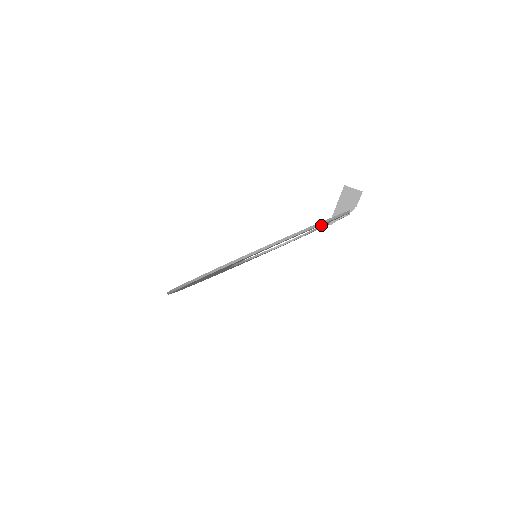
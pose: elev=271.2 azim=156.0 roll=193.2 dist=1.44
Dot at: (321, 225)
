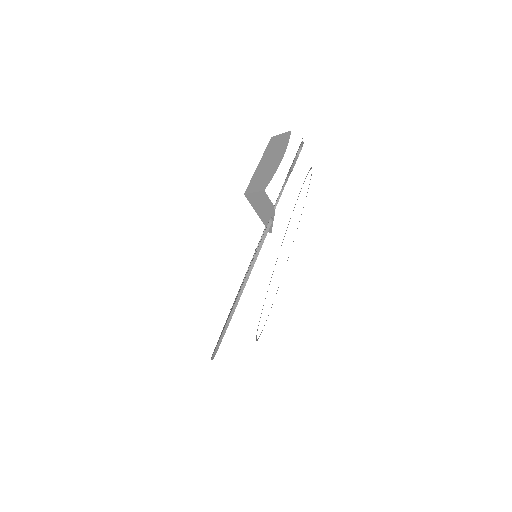
Dot at: occluded
